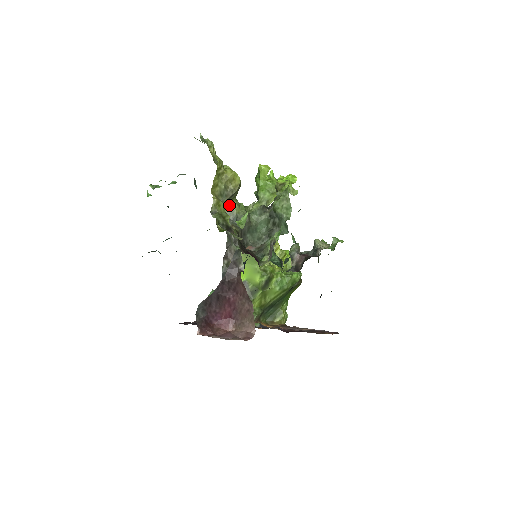
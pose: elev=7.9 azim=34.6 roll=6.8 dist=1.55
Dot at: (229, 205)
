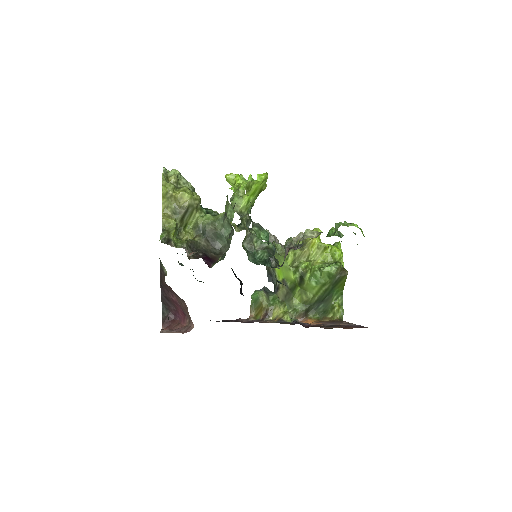
Dot at: (193, 219)
